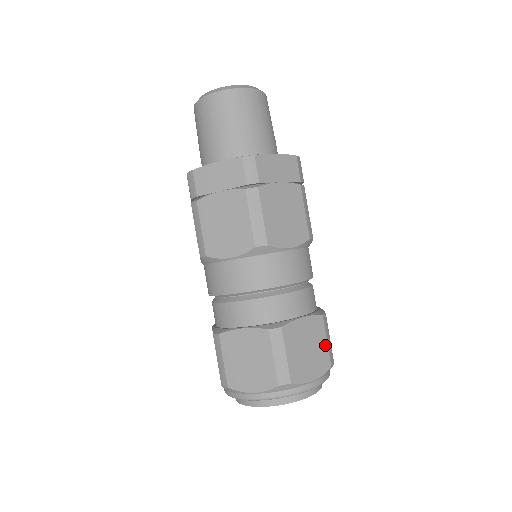
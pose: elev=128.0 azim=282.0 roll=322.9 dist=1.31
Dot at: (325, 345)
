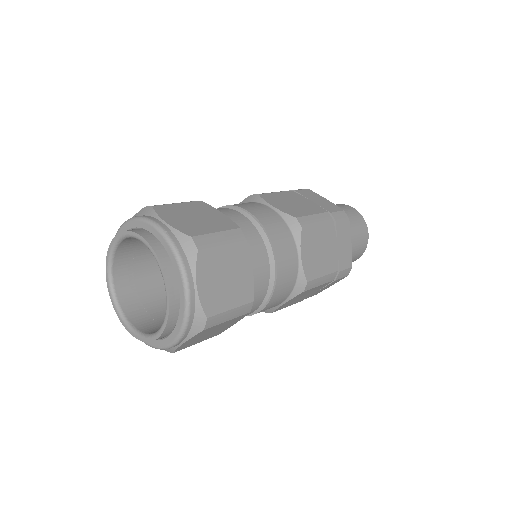
Dot at: (212, 231)
